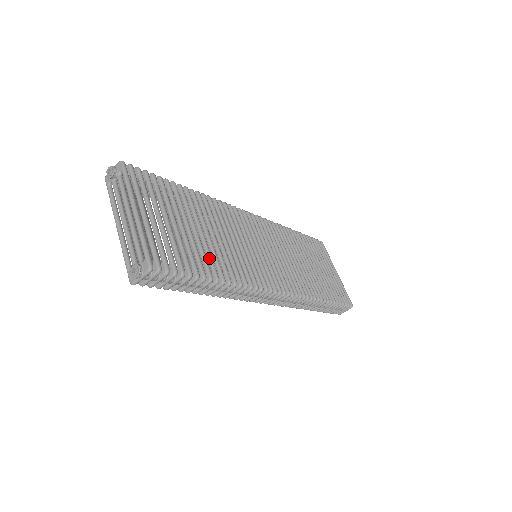
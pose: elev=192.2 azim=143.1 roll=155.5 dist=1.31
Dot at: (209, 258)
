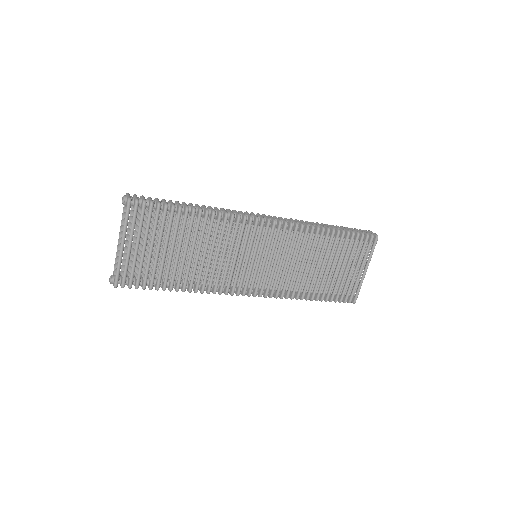
Dot at: (179, 274)
